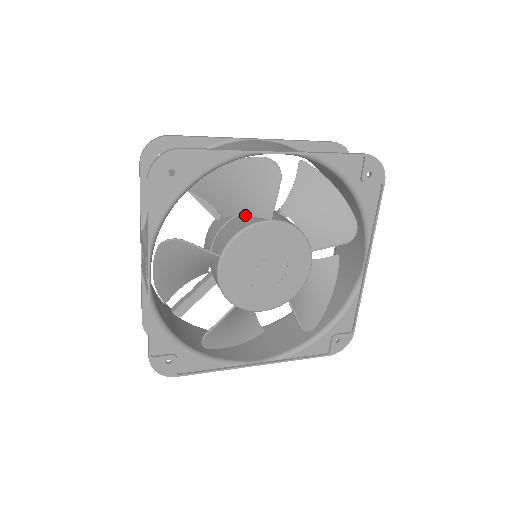
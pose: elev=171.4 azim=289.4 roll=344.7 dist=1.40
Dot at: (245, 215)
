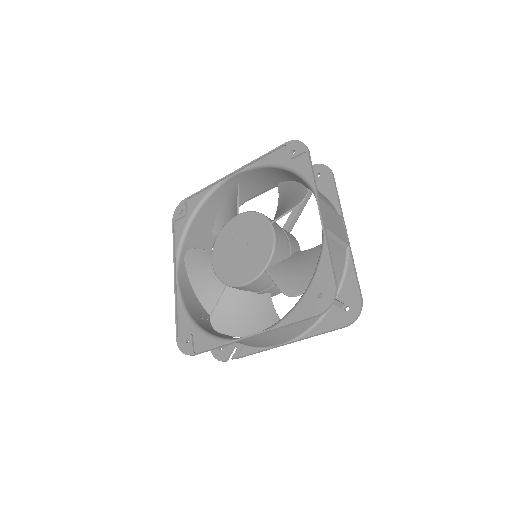
Dot at: occluded
